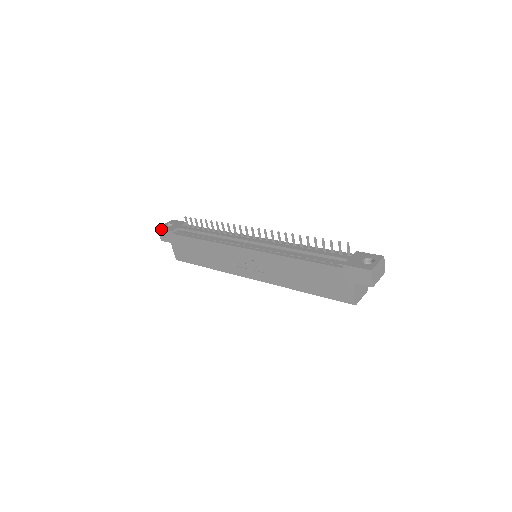
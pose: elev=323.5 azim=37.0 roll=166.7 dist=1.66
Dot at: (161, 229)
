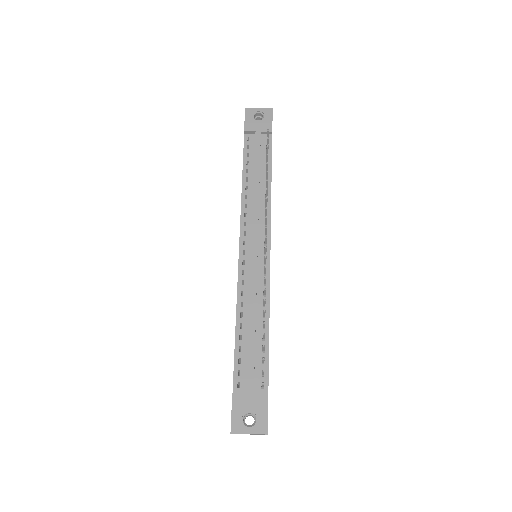
Dot at: (245, 114)
